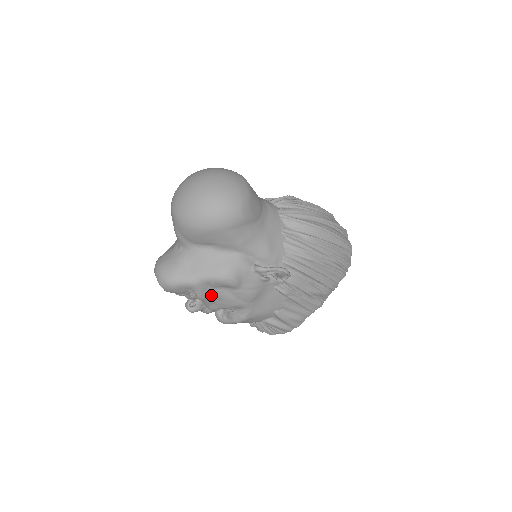
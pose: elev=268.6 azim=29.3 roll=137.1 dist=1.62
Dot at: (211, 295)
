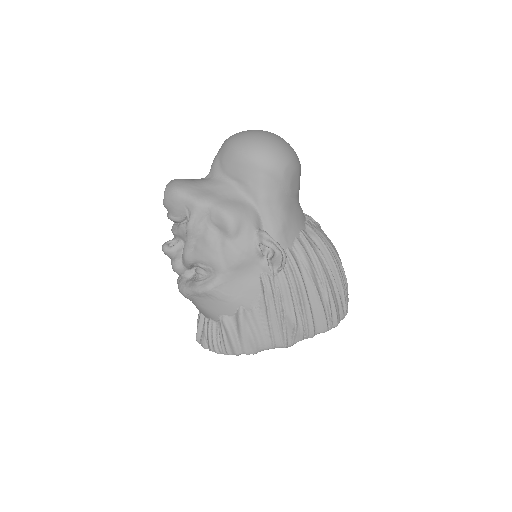
Dot at: (201, 232)
